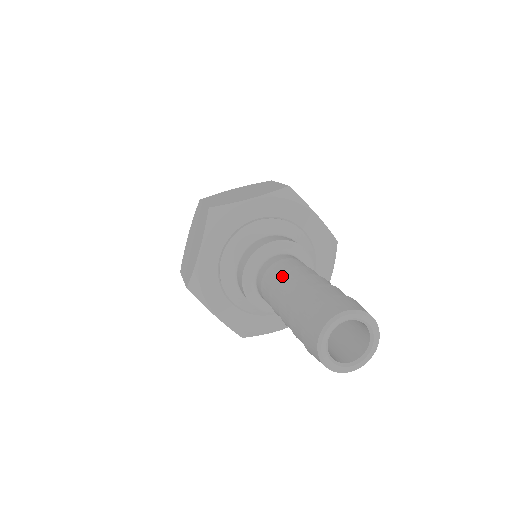
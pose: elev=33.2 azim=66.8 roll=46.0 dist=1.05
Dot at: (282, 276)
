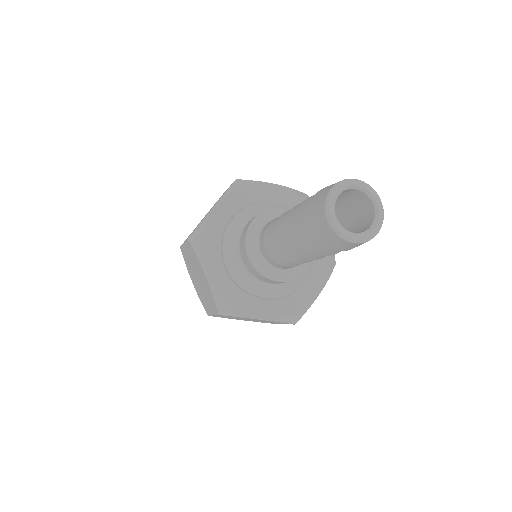
Dot at: occluded
